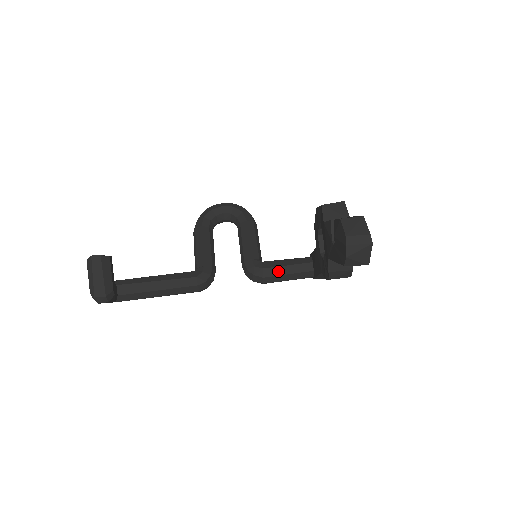
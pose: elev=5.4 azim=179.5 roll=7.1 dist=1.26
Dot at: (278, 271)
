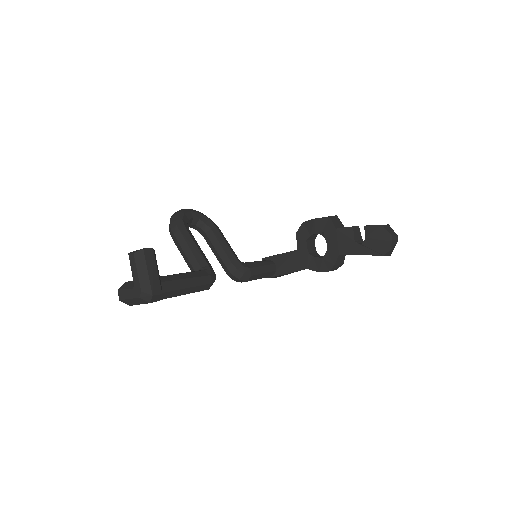
Dot at: (259, 270)
